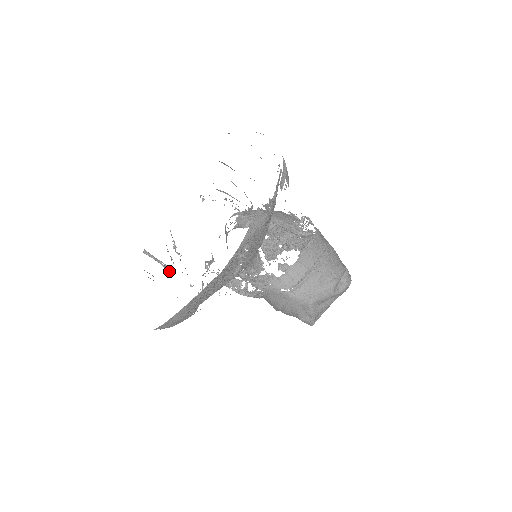
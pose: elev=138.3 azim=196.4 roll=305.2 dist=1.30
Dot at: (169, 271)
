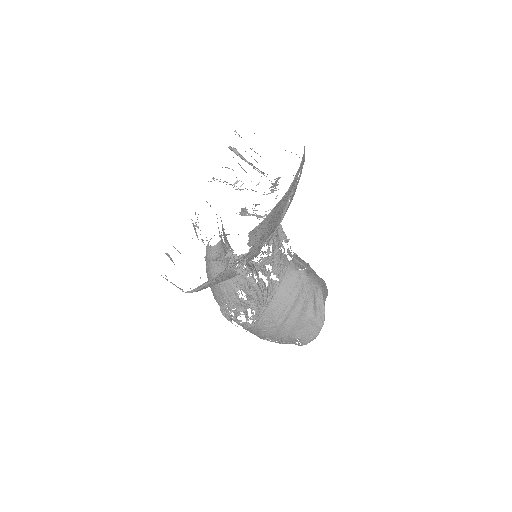
Dot at: occluded
